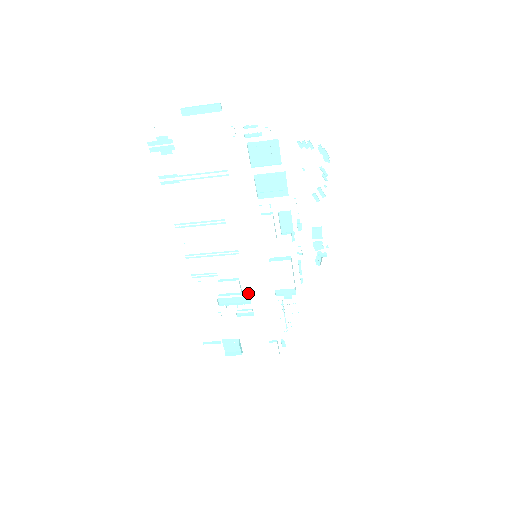
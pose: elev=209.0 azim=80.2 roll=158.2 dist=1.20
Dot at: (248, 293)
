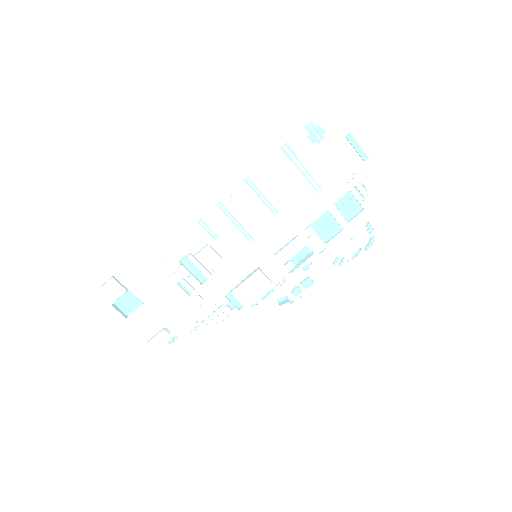
Dot at: occluded
